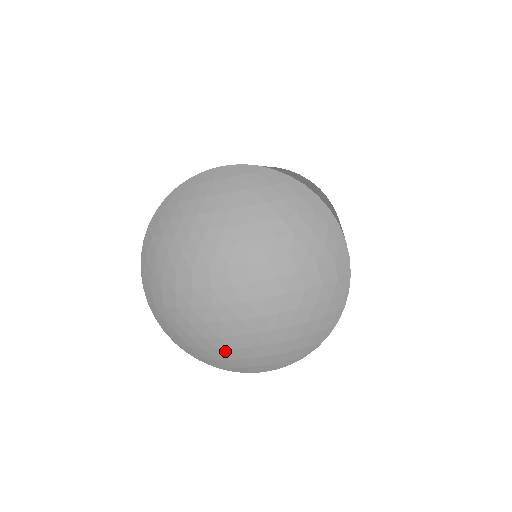
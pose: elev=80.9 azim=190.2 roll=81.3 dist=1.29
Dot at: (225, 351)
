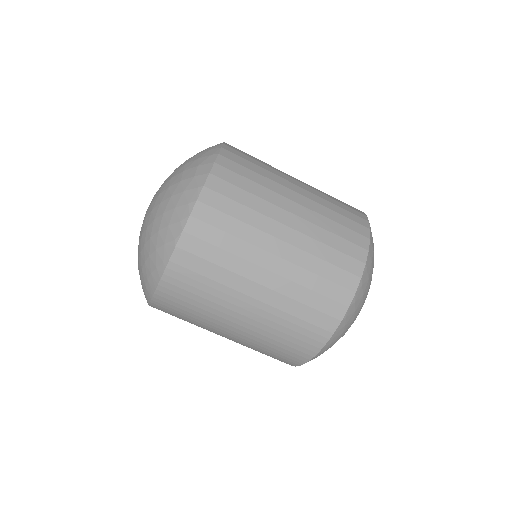
Dot at: (139, 268)
